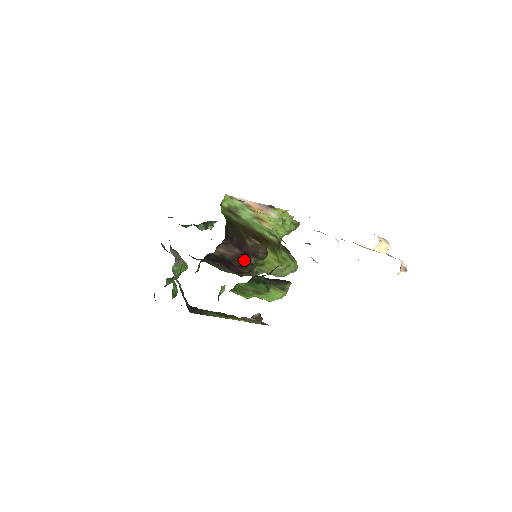
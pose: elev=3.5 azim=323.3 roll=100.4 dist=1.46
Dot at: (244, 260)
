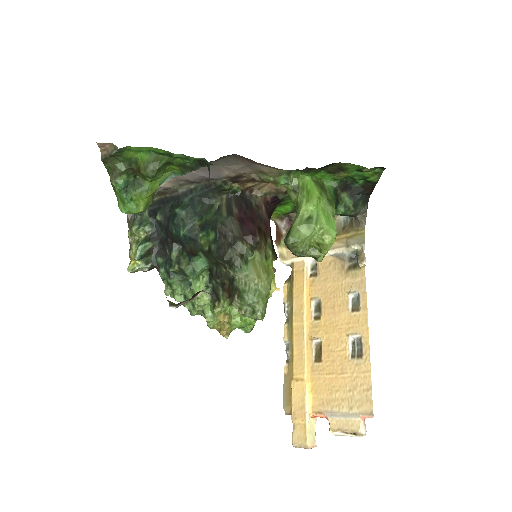
Dot at: (266, 231)
